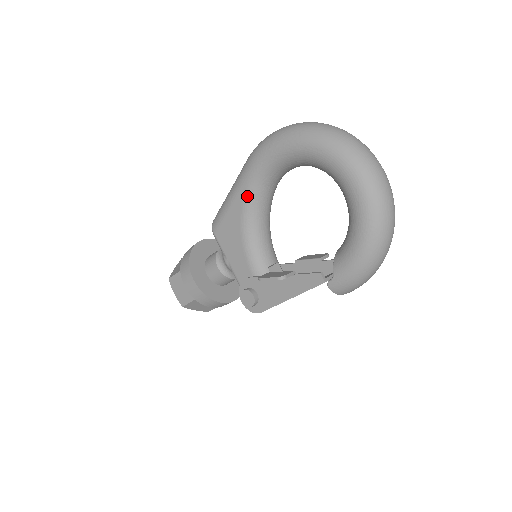
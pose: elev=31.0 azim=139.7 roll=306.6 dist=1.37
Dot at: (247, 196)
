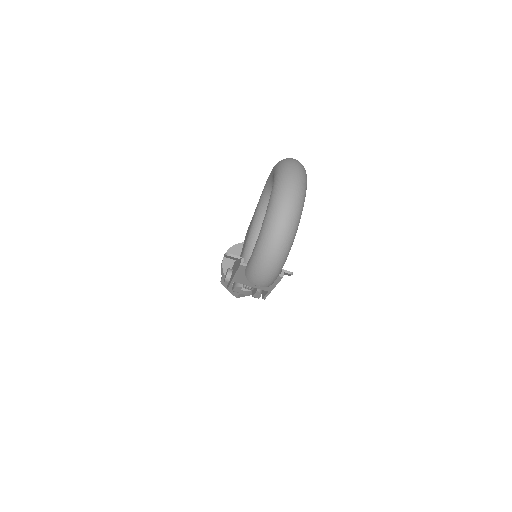
Dot at: (258, 206)
